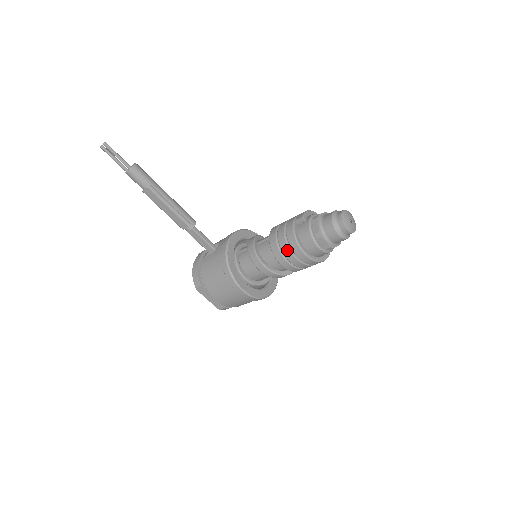
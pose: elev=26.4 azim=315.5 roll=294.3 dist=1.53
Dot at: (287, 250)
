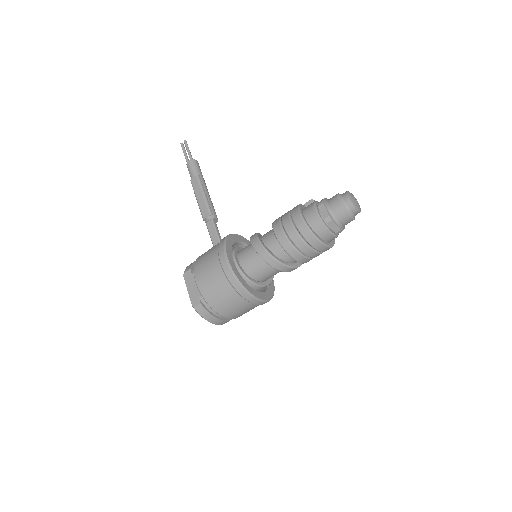
Dot at: (287, 217)
